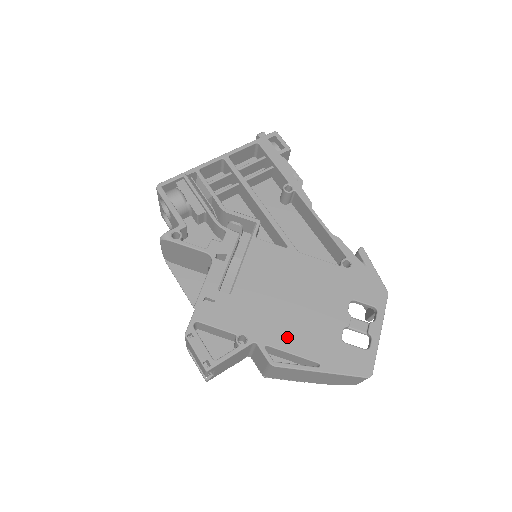
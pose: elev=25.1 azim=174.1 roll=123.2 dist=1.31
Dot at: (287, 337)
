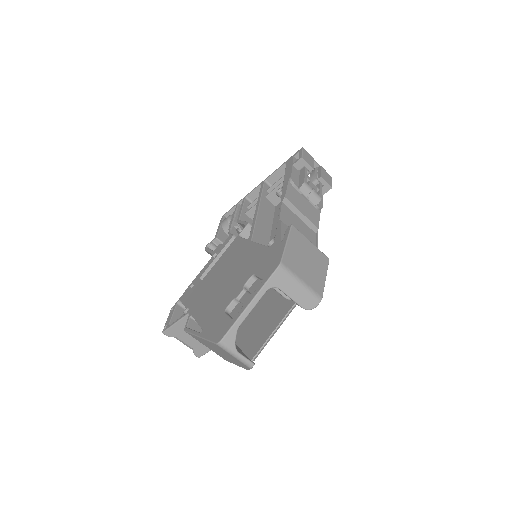
Dot at: (203, 309)
